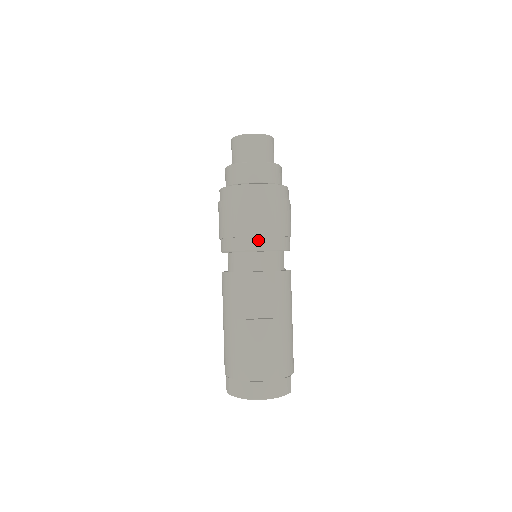
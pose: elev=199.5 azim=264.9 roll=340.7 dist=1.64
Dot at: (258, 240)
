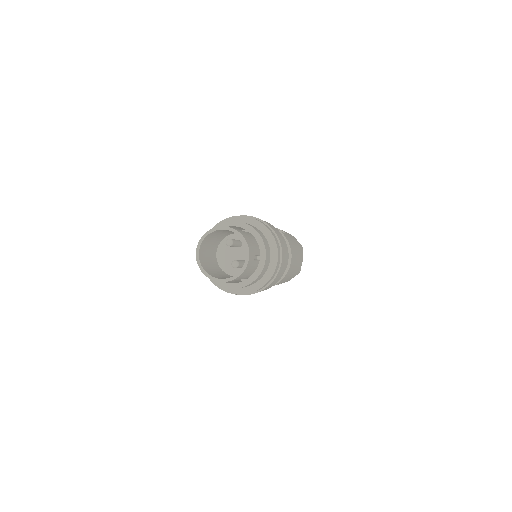
Dot at: occluded
